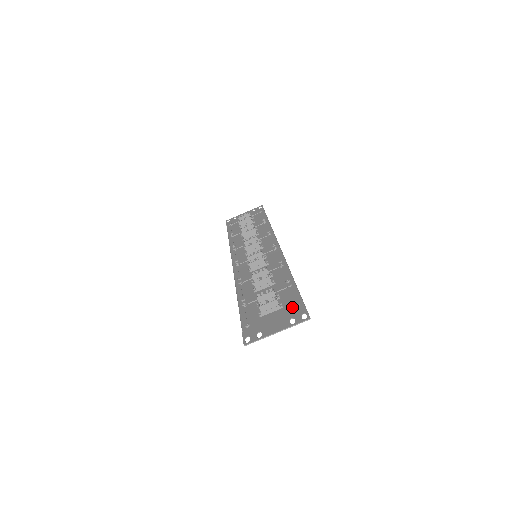
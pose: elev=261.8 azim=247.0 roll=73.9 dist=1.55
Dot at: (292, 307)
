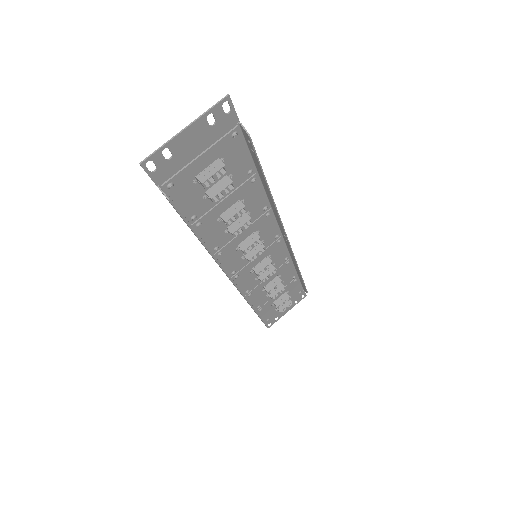
Dot at: (227, 141)
